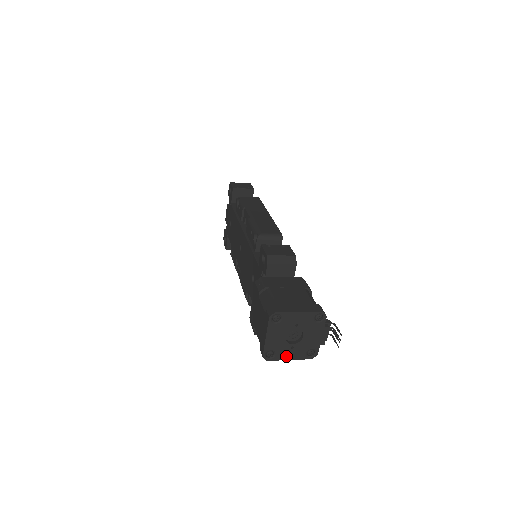
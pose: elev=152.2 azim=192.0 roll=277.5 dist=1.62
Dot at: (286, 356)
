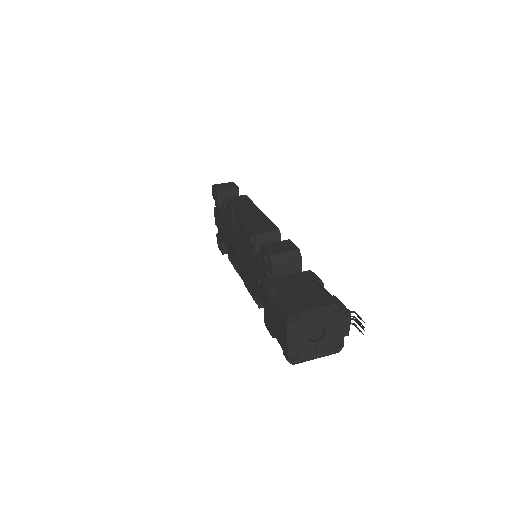
Dot at: (312, 356)
